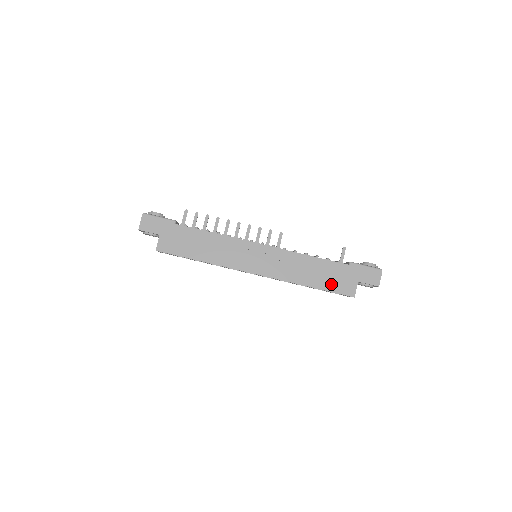
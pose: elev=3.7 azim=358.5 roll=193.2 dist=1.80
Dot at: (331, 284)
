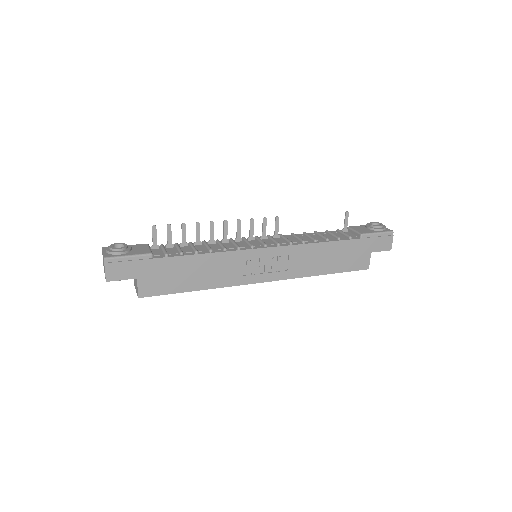
Dot at: (345, 264)
